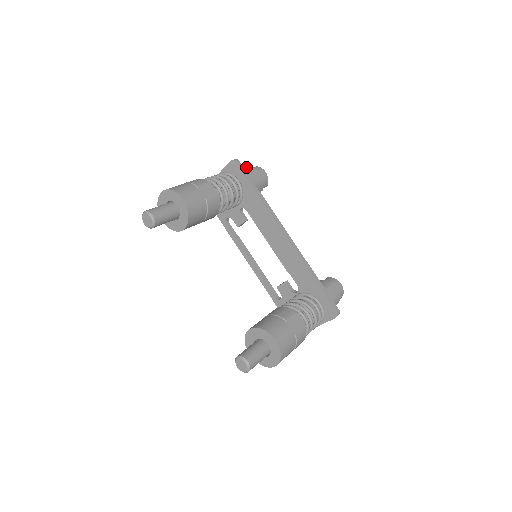
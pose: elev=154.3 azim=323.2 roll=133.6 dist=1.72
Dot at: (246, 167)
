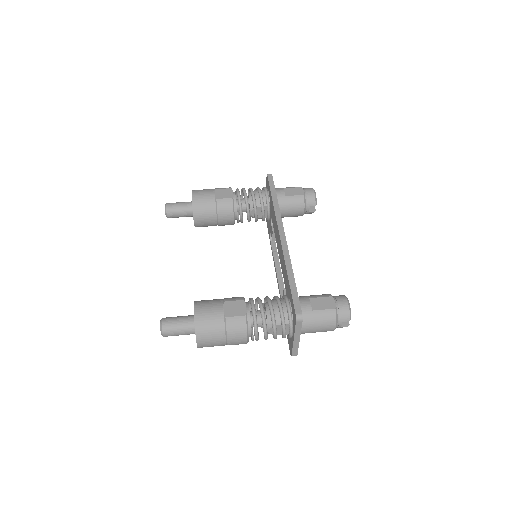
Dot at: occluded
